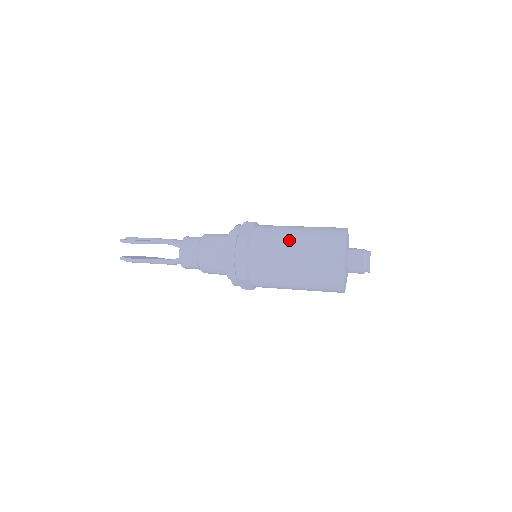
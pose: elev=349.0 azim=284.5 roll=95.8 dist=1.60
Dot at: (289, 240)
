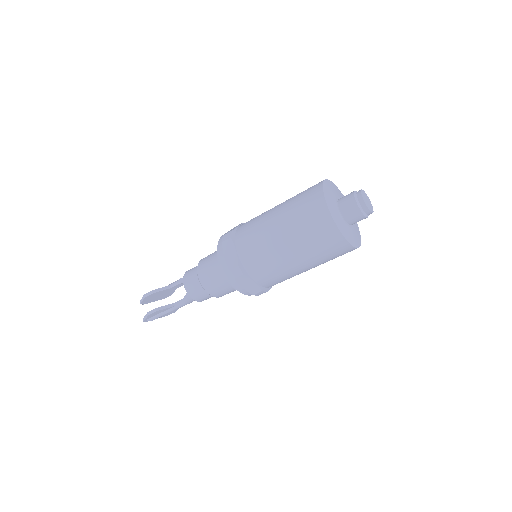
Dot at: (269, 214)
